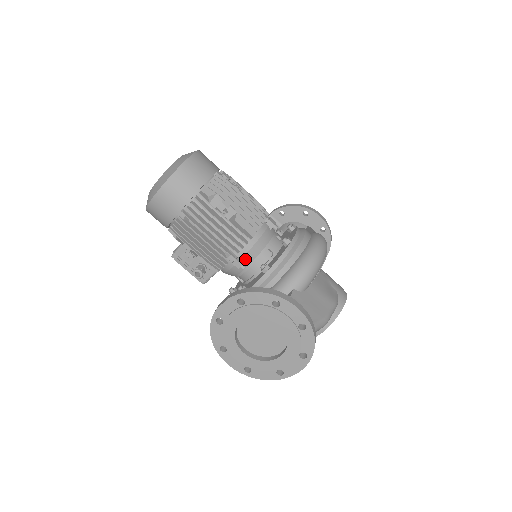
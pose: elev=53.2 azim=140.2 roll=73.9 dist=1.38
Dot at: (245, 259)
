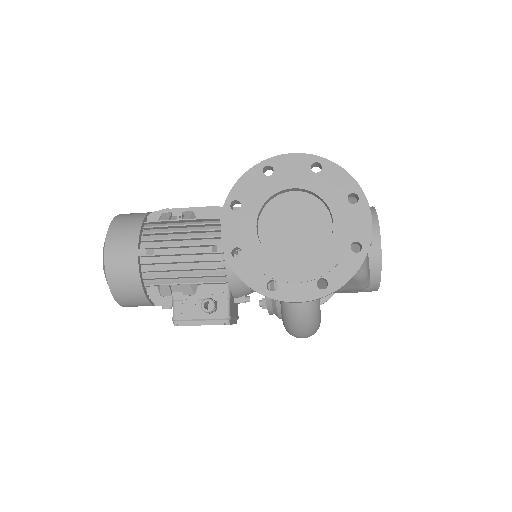
Dot at: occluded
